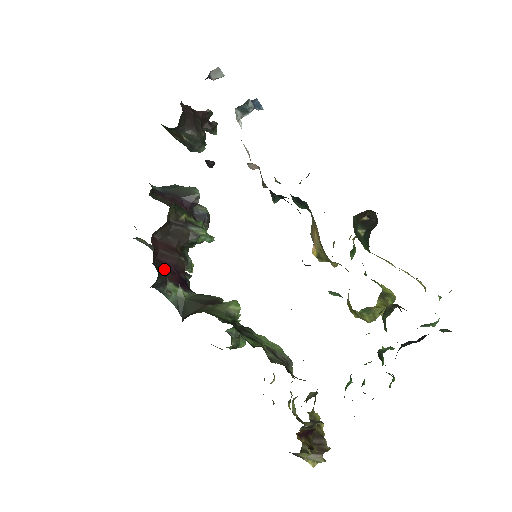
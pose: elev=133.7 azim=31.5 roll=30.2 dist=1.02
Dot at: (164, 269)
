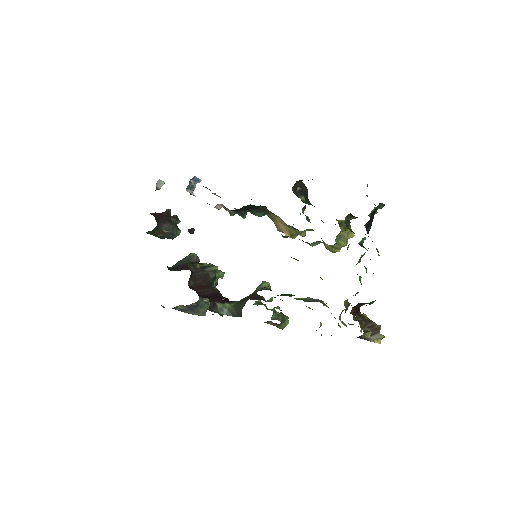
Dot at: (209, 298)
